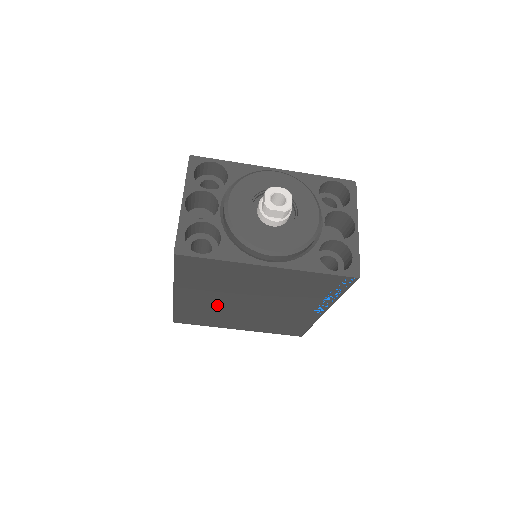
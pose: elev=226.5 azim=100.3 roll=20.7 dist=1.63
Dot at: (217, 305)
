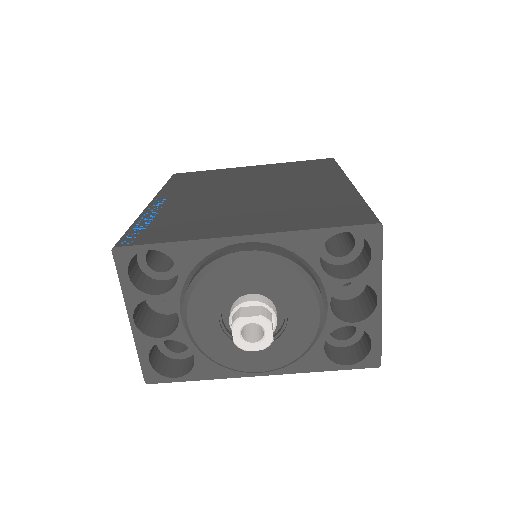
Dot at: occluded
